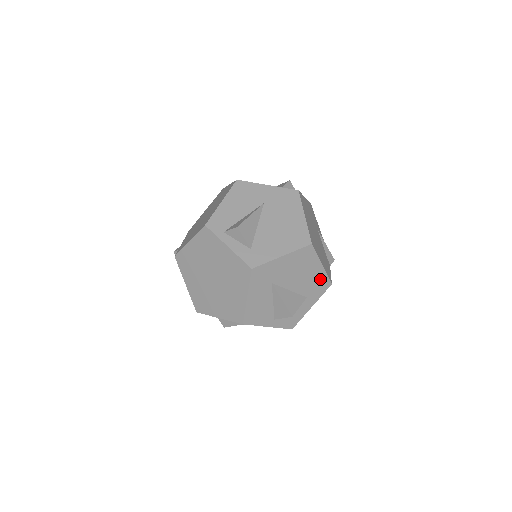
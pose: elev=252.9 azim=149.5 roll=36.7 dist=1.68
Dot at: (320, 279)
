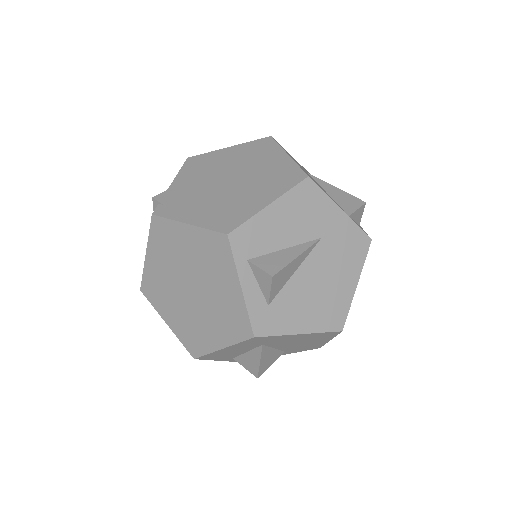
Dot at: (314, 345)
